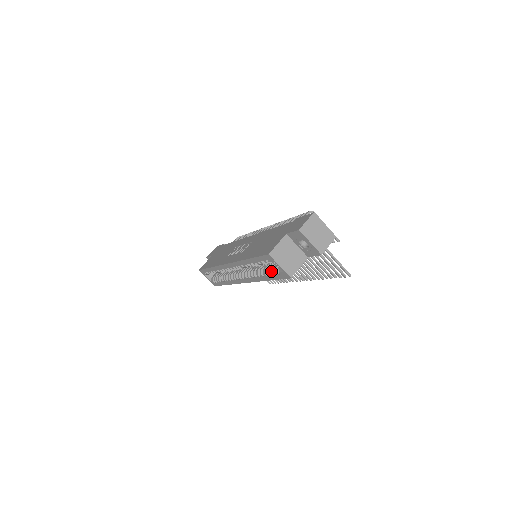
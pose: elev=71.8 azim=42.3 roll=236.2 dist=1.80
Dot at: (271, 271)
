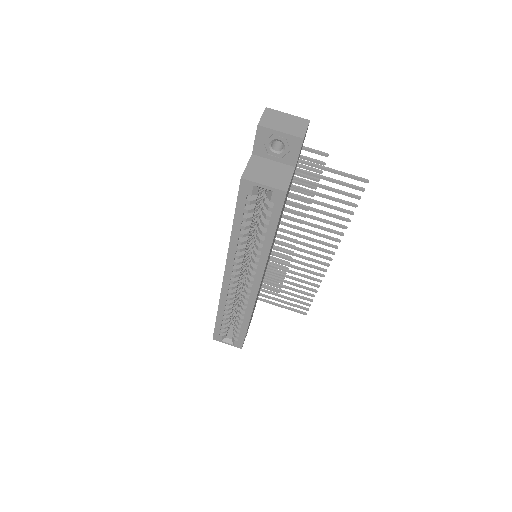
Dot at: (264, 215)
